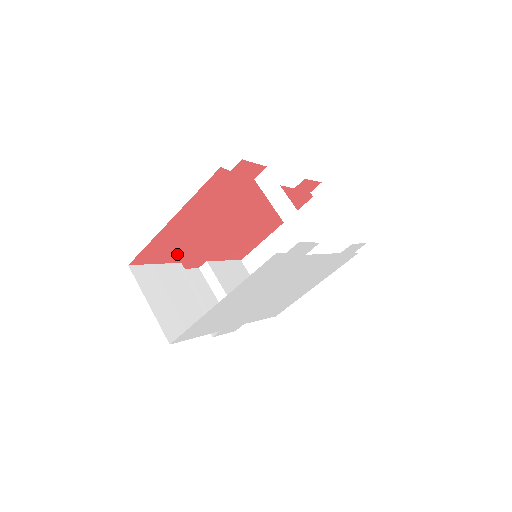
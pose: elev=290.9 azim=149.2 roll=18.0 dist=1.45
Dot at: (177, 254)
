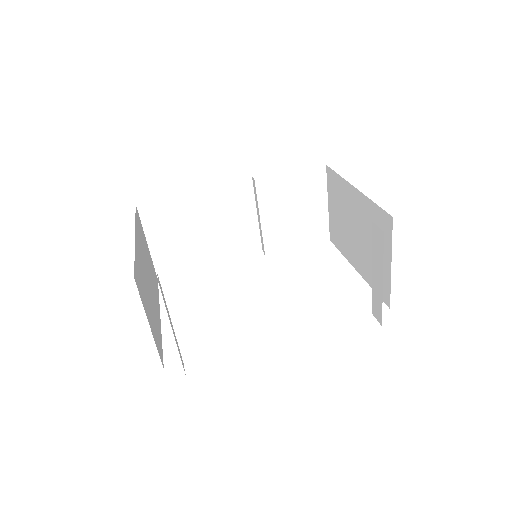
Dot at: occluded
